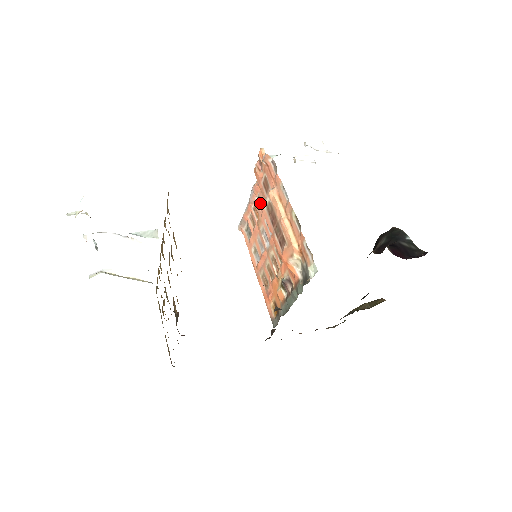
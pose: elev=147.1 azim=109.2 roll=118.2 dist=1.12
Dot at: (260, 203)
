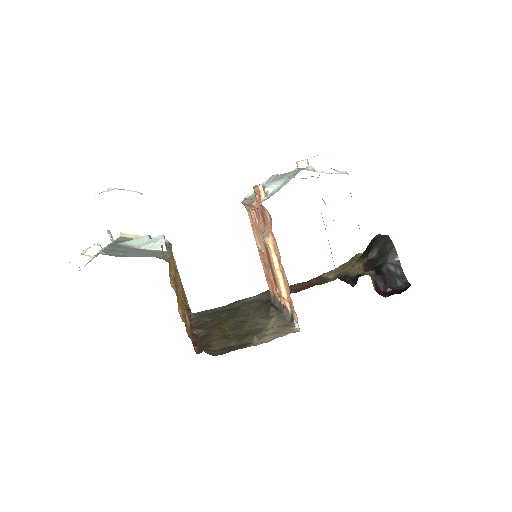
Dot at: (259, 217)
